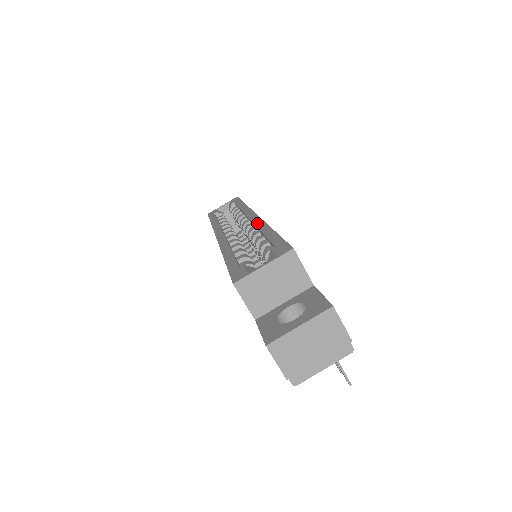
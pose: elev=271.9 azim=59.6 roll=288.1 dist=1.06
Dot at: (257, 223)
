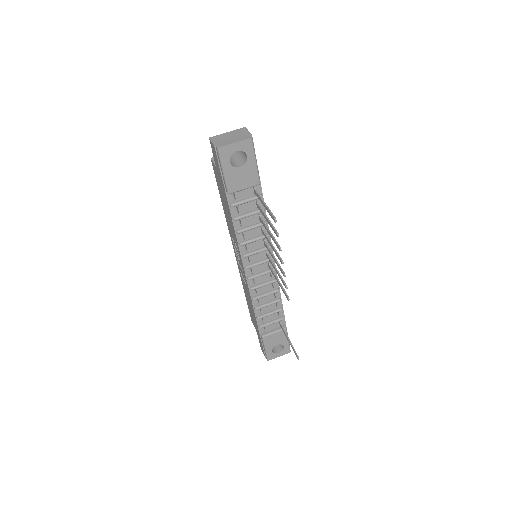
Dot at: occluded
